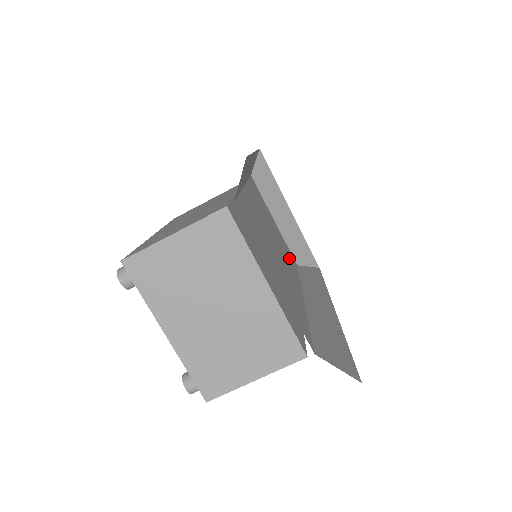
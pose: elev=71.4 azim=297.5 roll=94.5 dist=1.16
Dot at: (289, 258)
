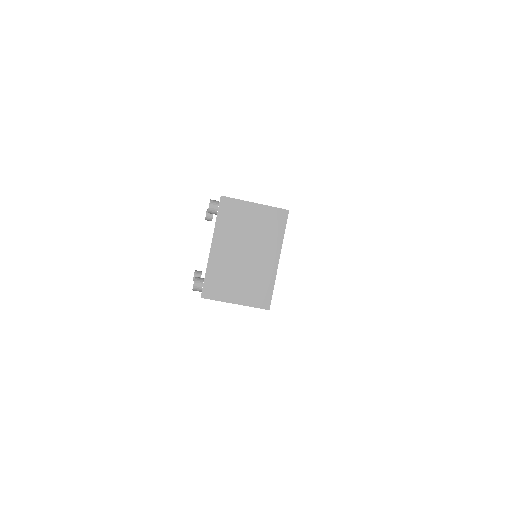
Dot at: occluded
